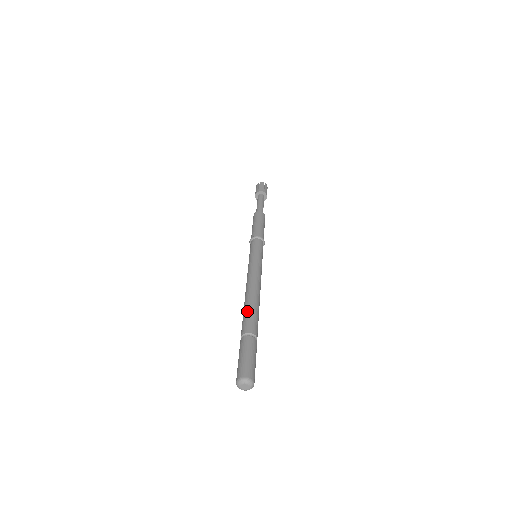
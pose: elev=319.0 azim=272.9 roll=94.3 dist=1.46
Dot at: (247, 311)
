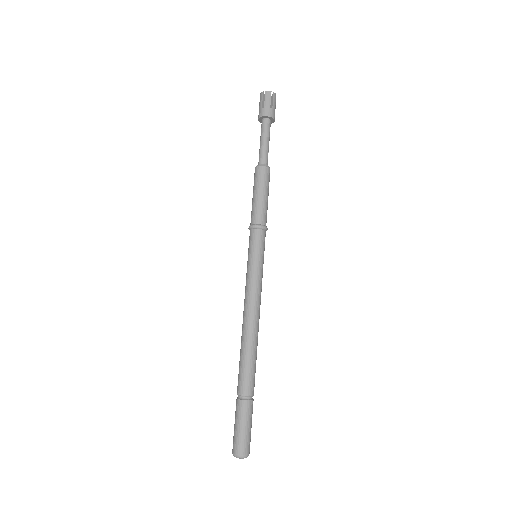
Dot at: (243, 362)
